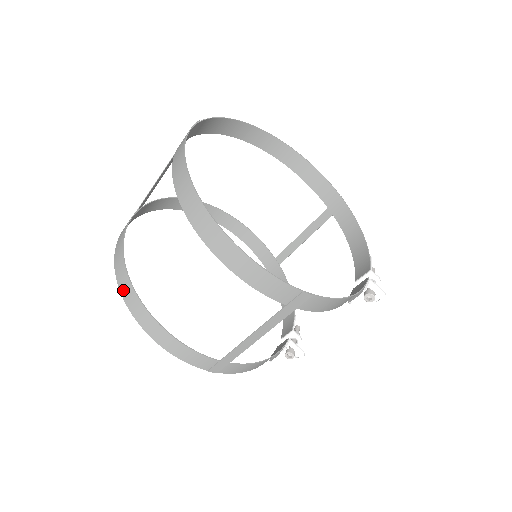
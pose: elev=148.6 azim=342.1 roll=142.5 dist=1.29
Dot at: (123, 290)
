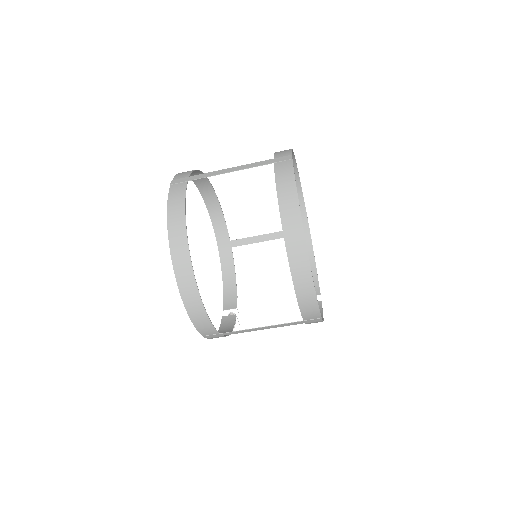
Dot at: (177, 260)
